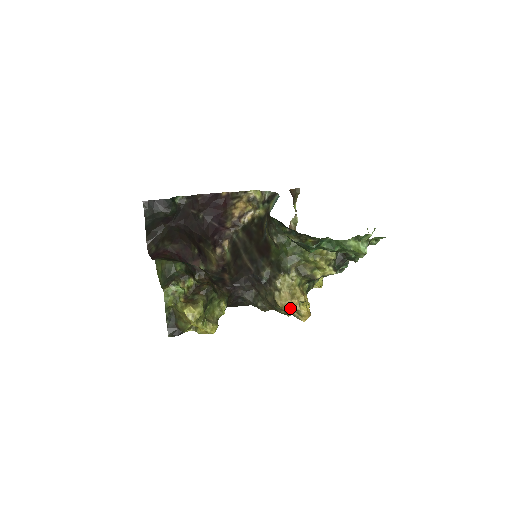
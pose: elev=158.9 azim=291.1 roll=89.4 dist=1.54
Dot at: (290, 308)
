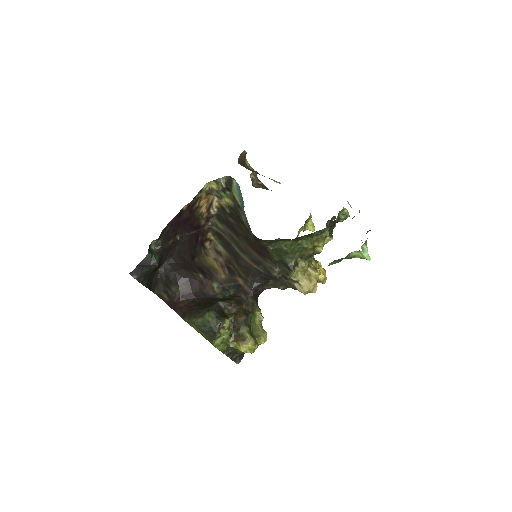
Dot at: (314, 290)
